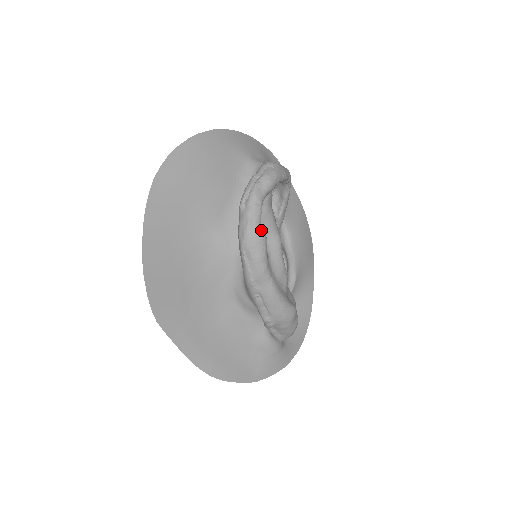
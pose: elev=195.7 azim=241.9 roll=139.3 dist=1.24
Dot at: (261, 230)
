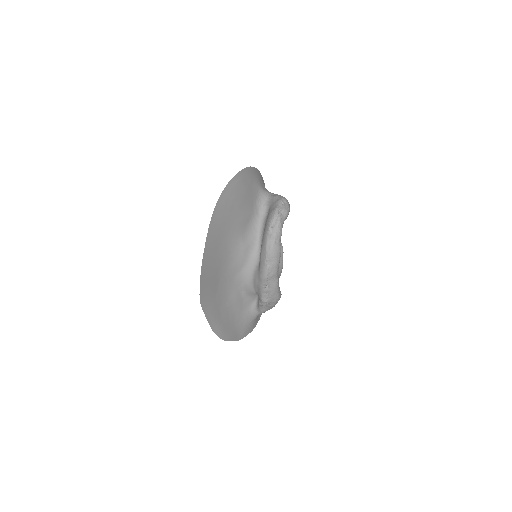
Dot at: (280, 246)
